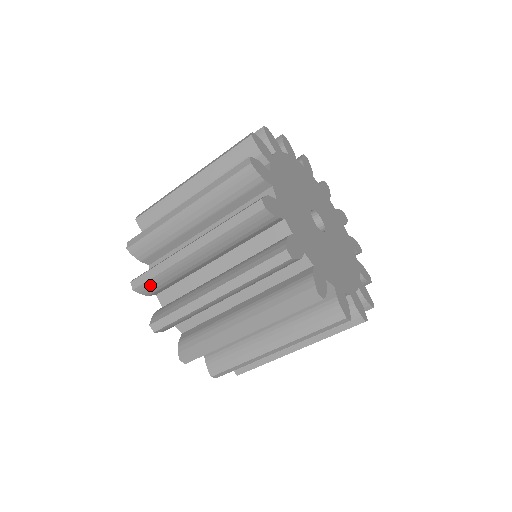
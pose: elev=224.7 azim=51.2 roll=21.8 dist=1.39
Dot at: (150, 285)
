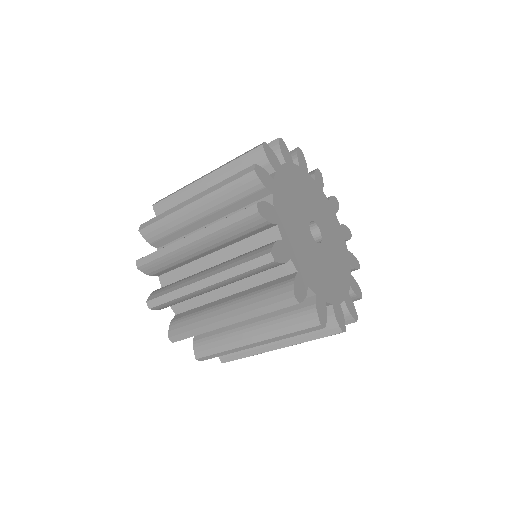
Dot at: (152, 230)
